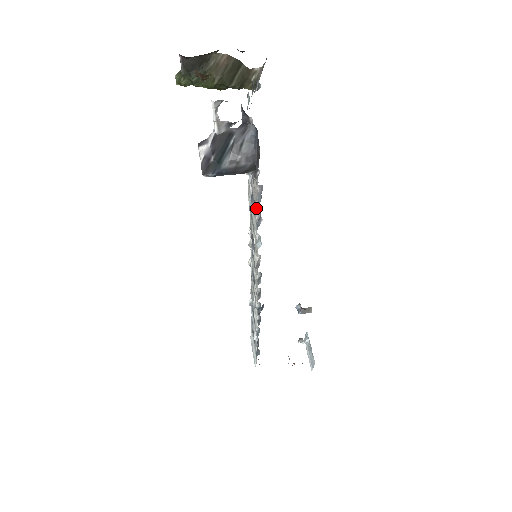
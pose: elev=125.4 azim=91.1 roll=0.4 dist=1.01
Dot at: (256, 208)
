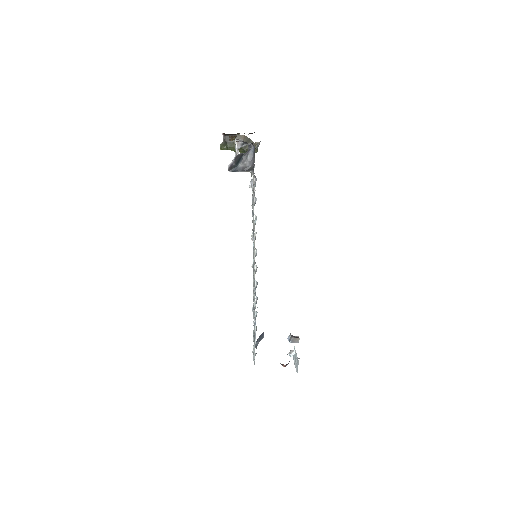
Dot at: (254, 191)
